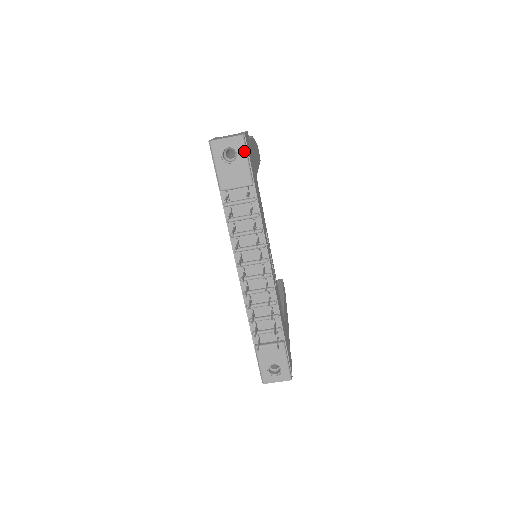
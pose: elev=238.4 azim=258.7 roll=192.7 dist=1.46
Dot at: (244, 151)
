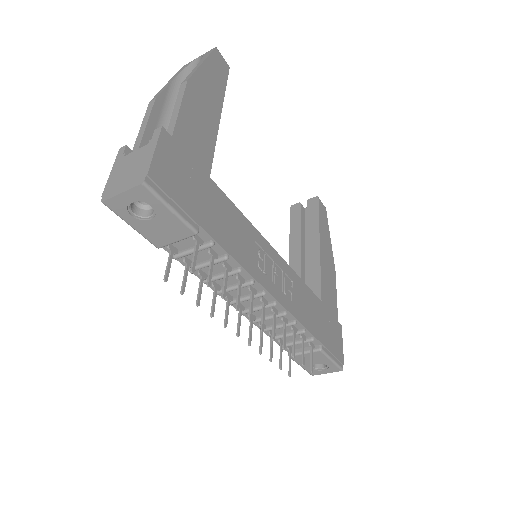
Dot at: (159, 202)
